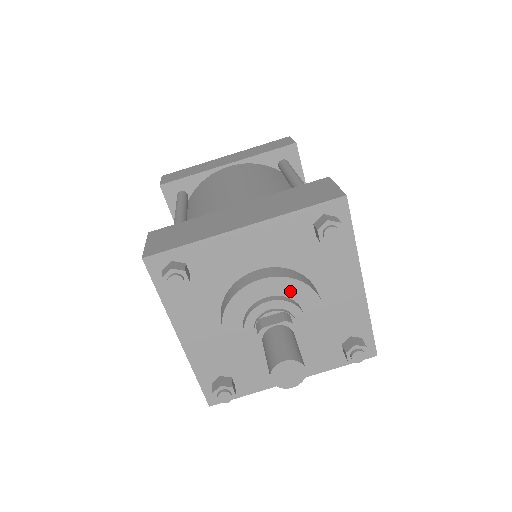
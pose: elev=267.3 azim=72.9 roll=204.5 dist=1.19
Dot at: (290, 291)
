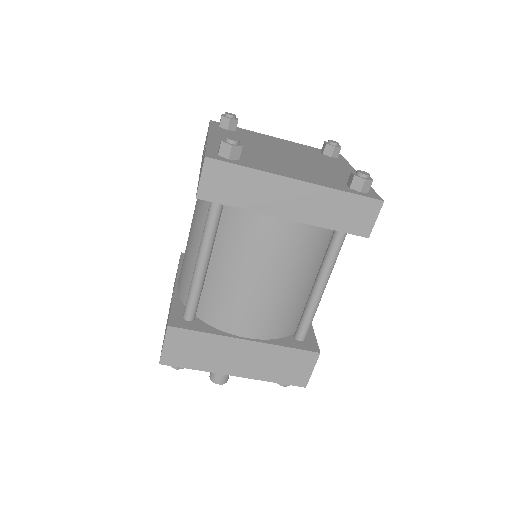
Dot at: occluded
